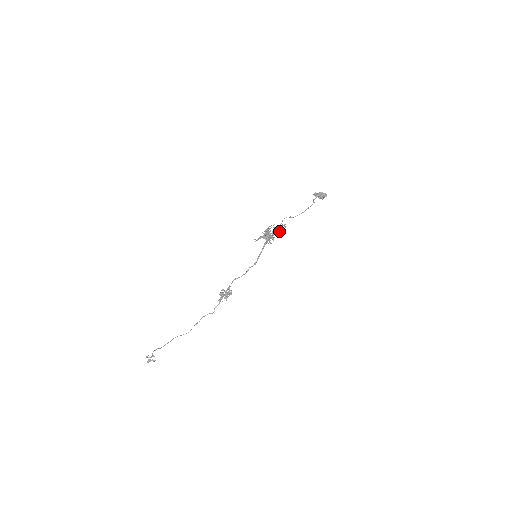
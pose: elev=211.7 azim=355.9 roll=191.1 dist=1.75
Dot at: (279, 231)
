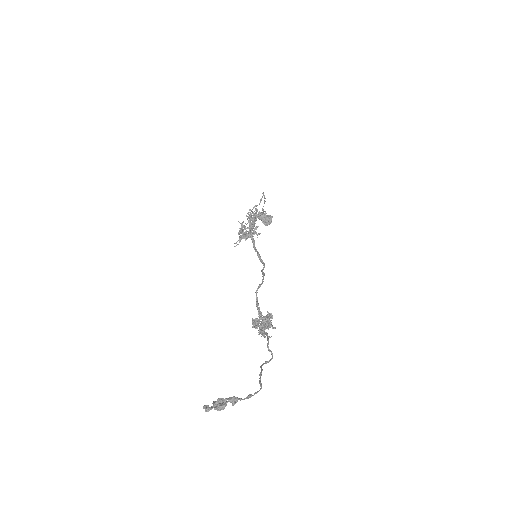
Dot at: (256, 220)
